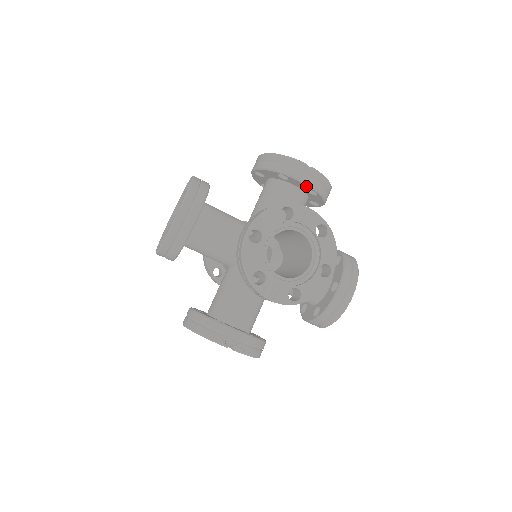
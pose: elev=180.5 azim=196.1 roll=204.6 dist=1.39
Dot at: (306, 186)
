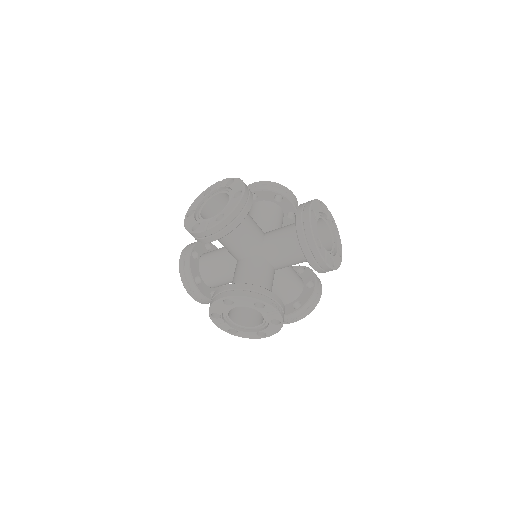
Dot at: (292, 208)
